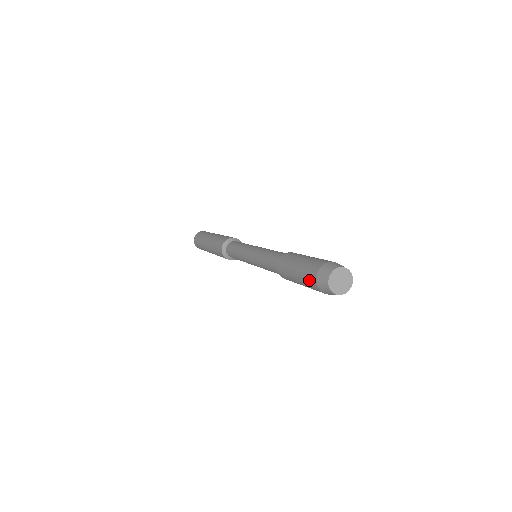
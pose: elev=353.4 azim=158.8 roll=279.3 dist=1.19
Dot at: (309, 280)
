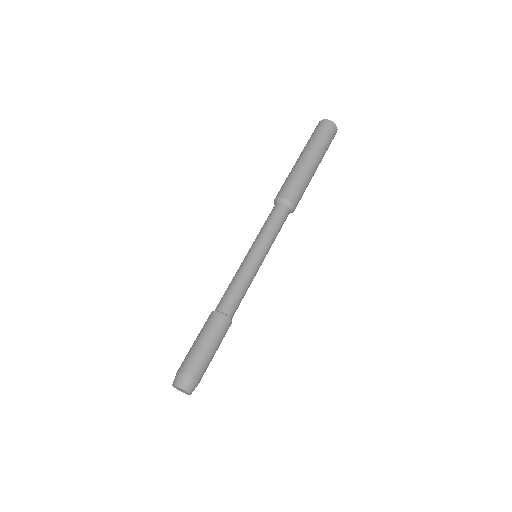
Dot at: occluded
